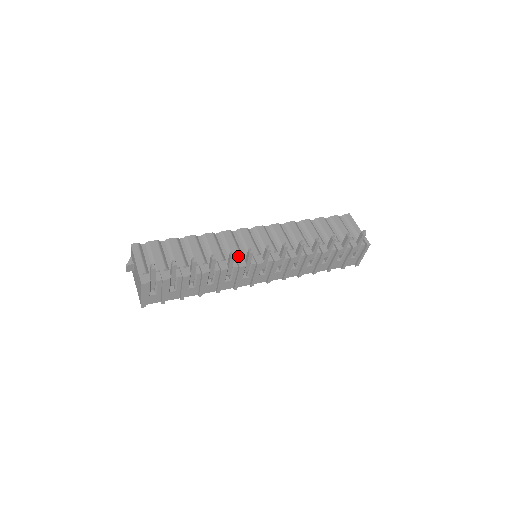
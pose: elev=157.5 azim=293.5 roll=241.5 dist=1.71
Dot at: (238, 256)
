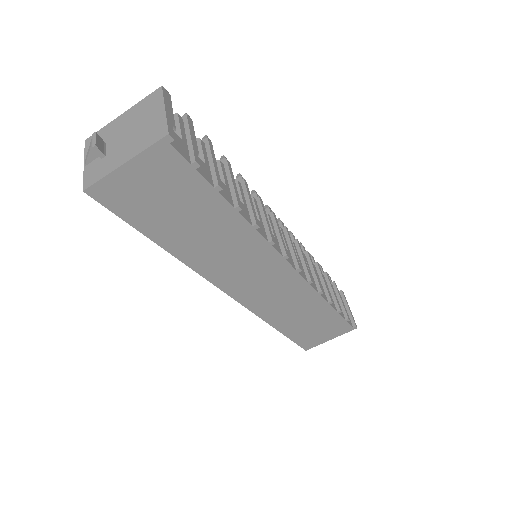
Dot at: occluded
